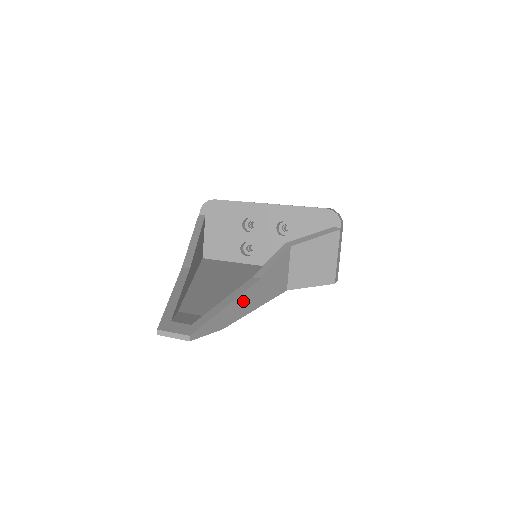
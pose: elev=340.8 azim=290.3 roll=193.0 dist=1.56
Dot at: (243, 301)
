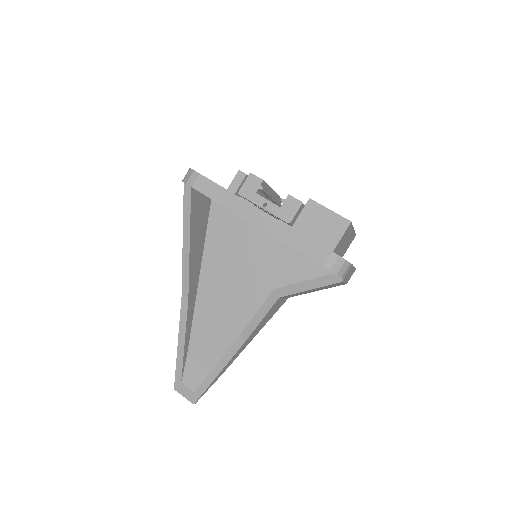
Dot at: (233, 358)
